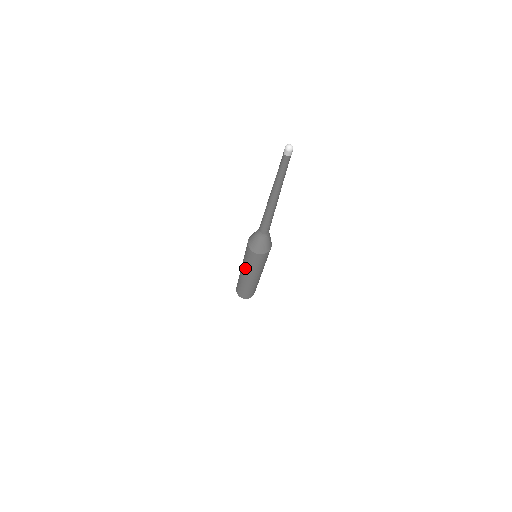
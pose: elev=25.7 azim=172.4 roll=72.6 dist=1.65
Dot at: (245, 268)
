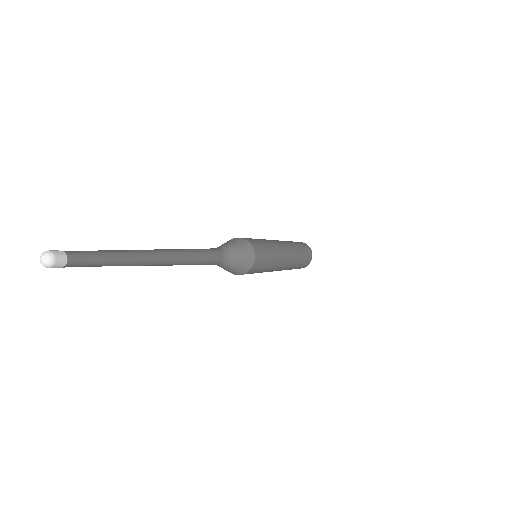
Dot at: occluded
